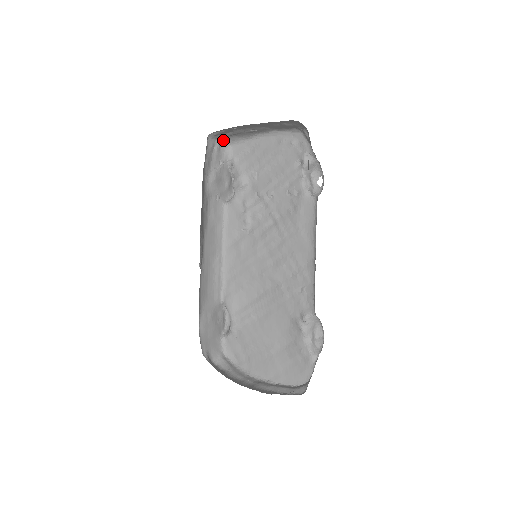
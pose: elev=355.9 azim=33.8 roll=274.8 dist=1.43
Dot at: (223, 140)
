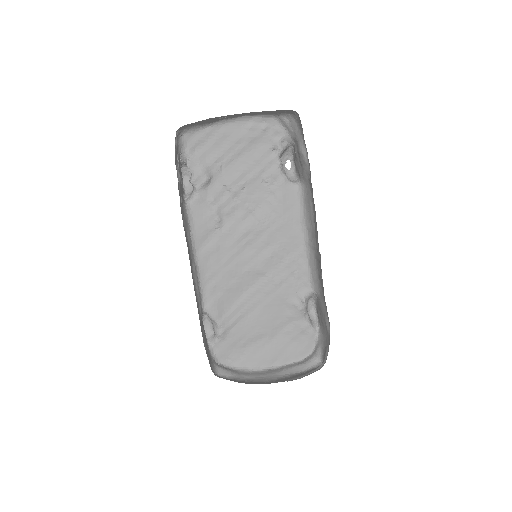
Dot at: (179, 130)
